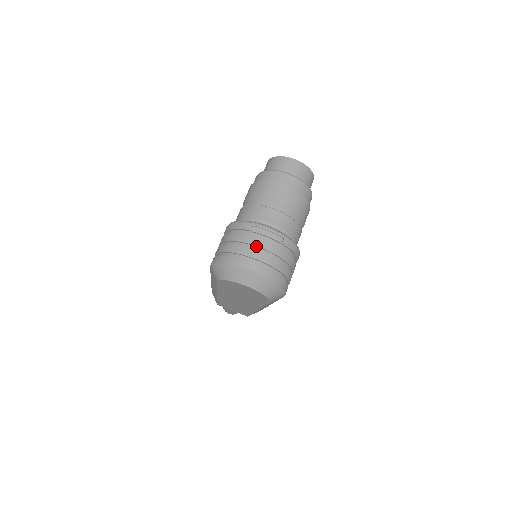
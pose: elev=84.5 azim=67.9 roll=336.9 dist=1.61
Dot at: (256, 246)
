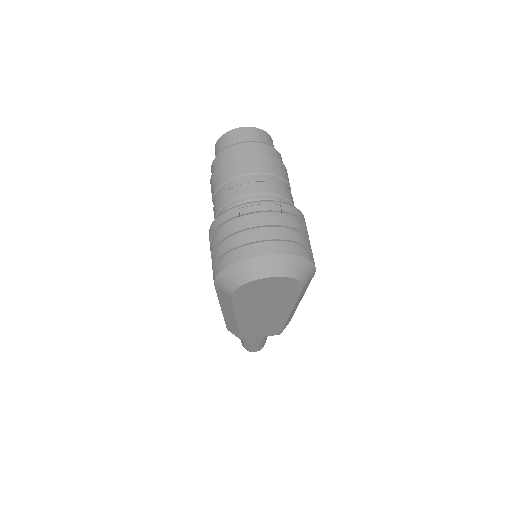
Dot at: (255, 227)
